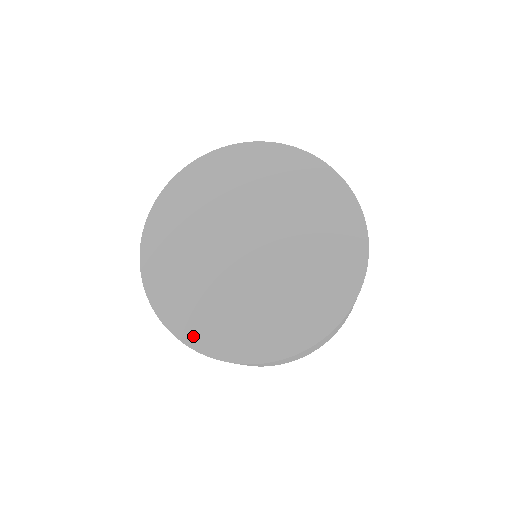
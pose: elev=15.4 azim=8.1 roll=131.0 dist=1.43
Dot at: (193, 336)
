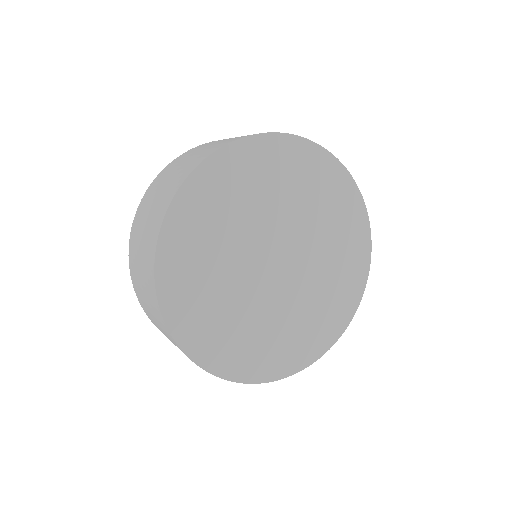
Dot at: (171, 301)
